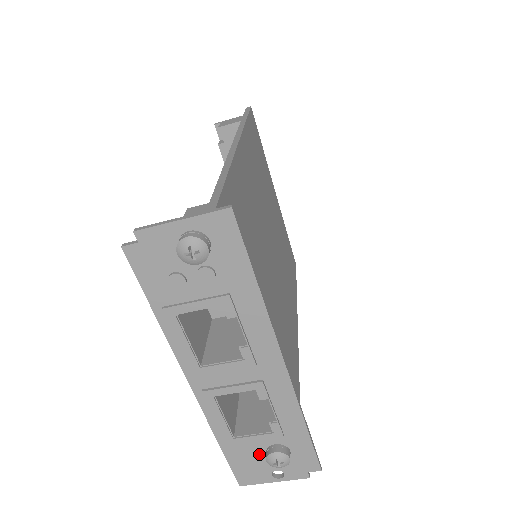
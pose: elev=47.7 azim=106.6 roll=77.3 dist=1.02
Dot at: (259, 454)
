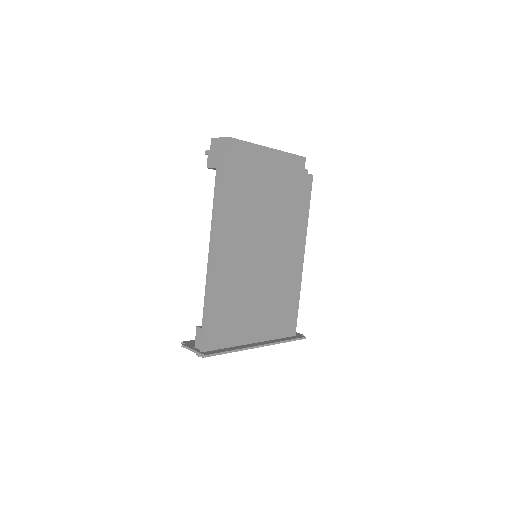
Dot at: occluded
